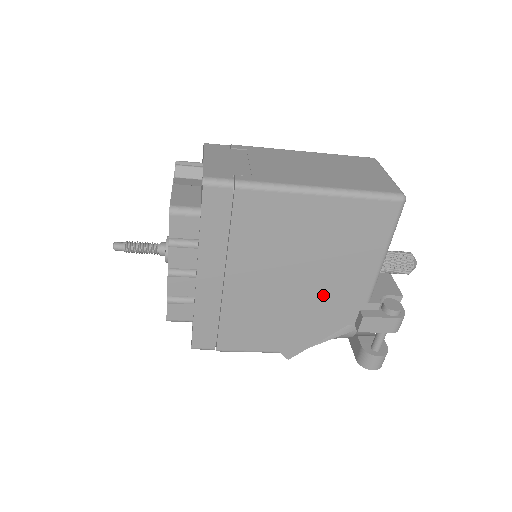
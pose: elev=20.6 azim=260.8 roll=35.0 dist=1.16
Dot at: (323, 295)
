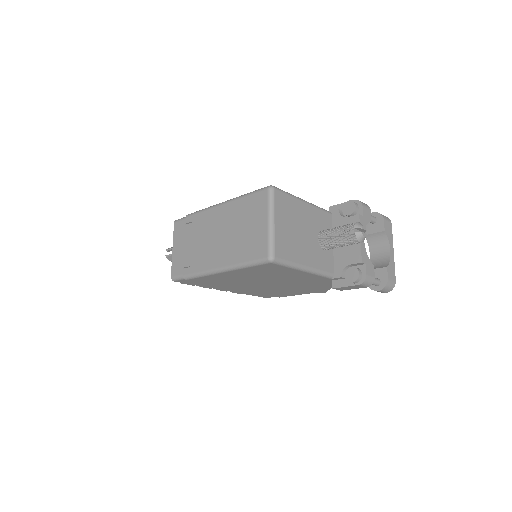
Dot at: (297, 282)
